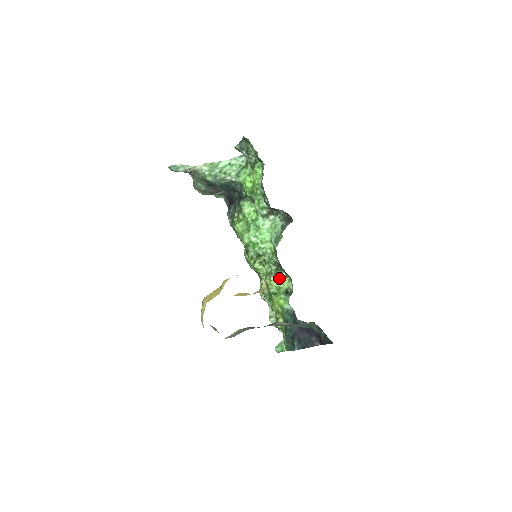
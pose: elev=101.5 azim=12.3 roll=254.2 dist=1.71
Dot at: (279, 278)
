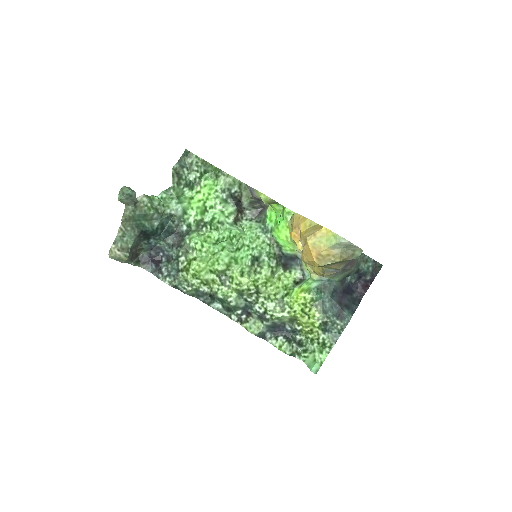
Dot at: (280, 276)
